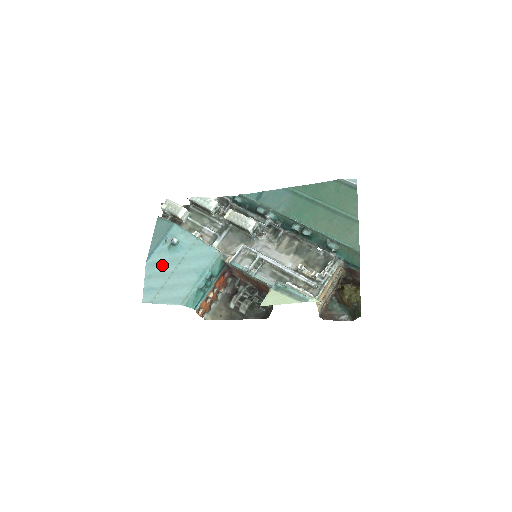
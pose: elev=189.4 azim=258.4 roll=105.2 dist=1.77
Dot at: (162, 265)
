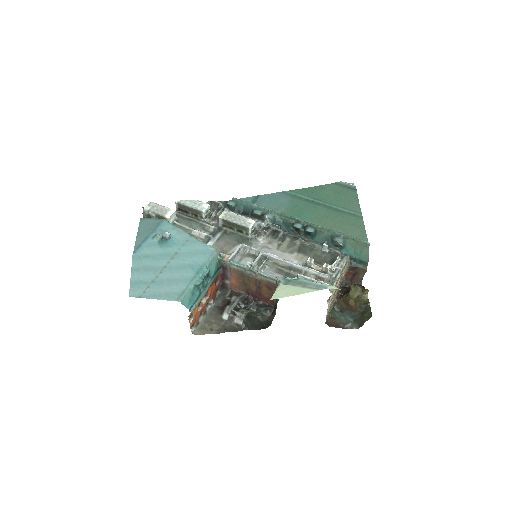
Dot at: (152, 259)
